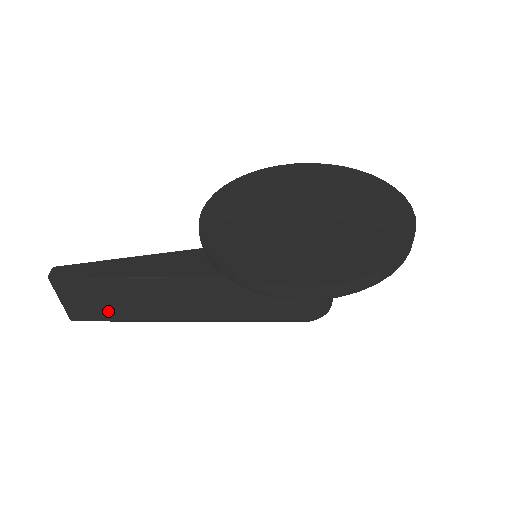
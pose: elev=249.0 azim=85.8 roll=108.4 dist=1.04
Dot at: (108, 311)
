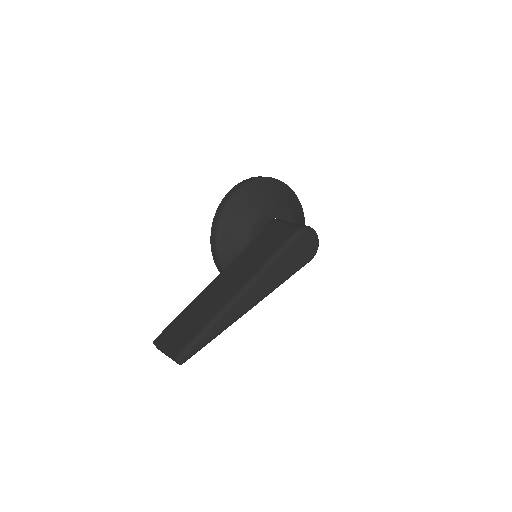
Dot at: (194, 328)
